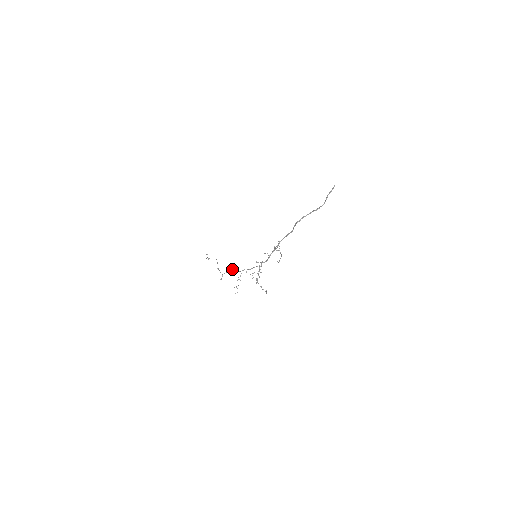
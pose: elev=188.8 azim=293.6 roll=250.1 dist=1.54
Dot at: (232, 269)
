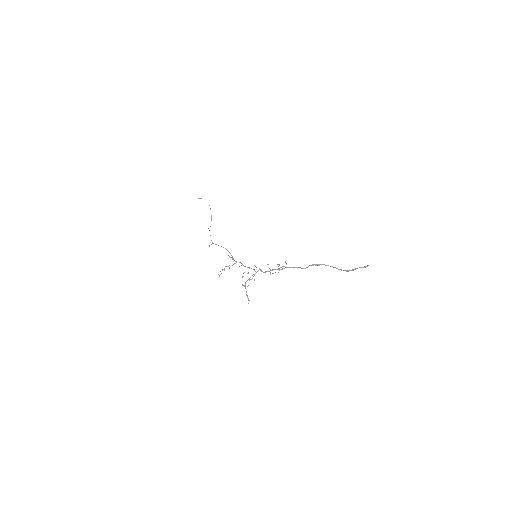
Dot at: occluded
